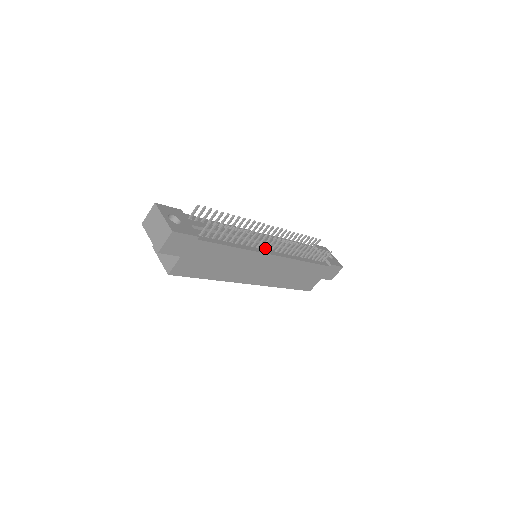
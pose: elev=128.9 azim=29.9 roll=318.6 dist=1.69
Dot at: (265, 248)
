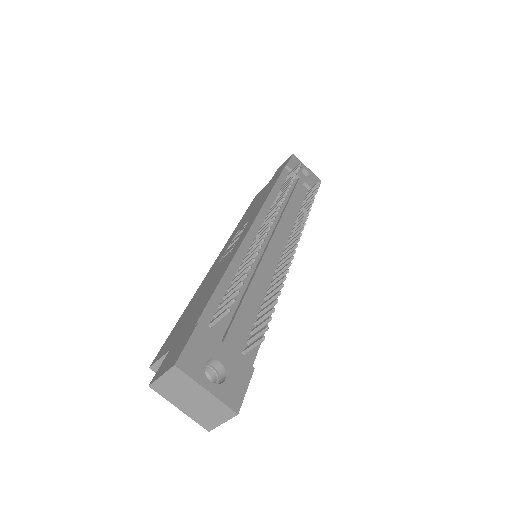
Dot at: (279, 257)
